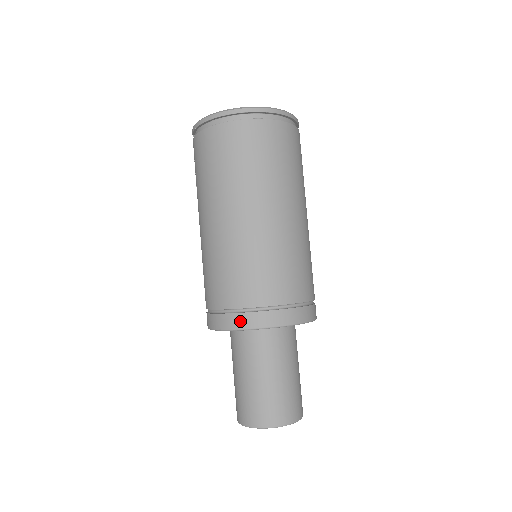
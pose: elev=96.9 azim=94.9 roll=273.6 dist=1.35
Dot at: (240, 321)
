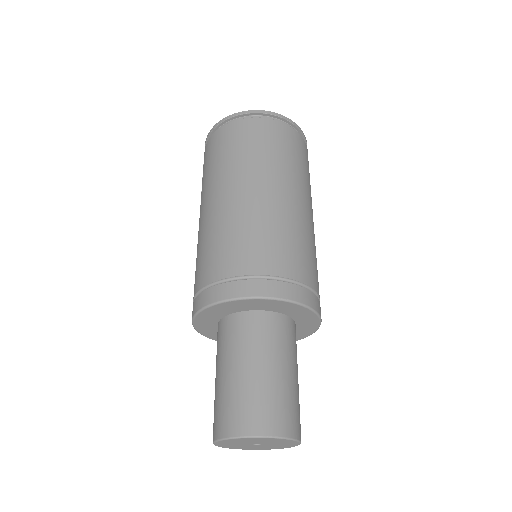
Dot at: (230, 290)
